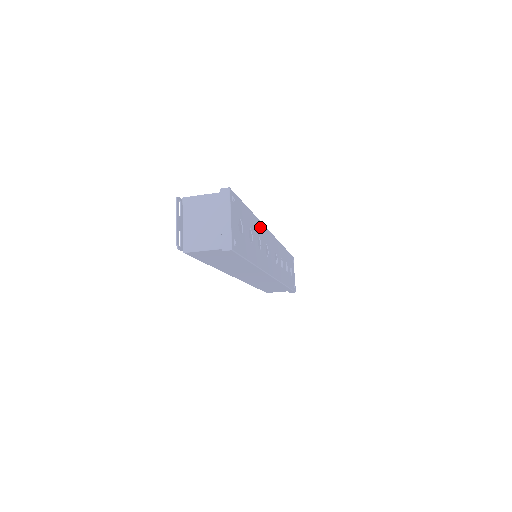
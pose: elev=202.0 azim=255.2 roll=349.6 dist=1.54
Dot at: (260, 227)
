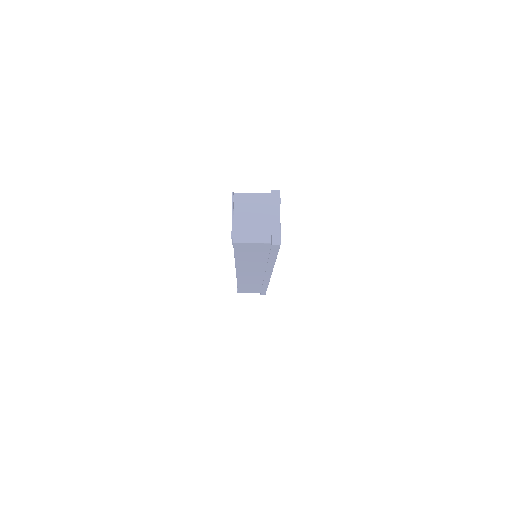
Dot at: occluded
